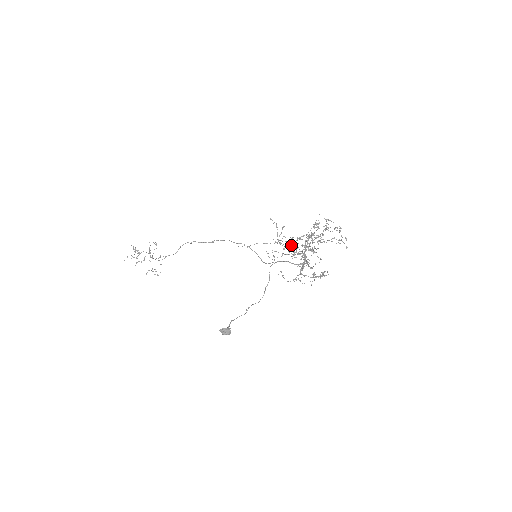
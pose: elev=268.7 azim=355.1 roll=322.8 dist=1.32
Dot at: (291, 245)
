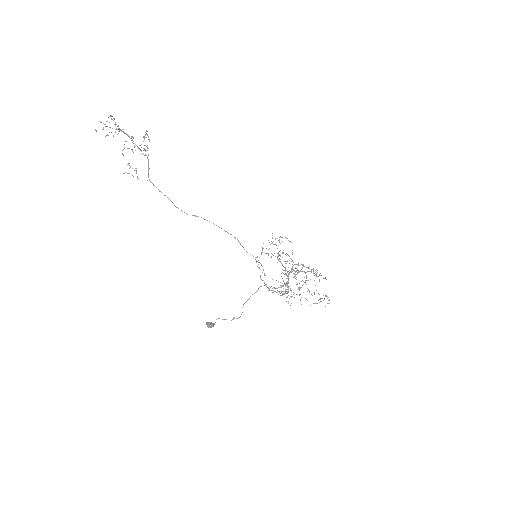
Dot at: occluded
